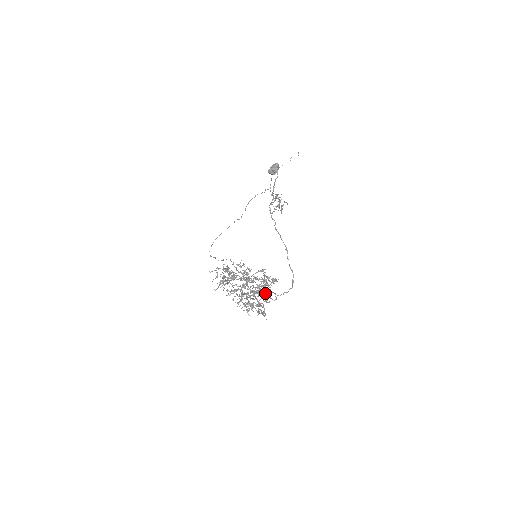
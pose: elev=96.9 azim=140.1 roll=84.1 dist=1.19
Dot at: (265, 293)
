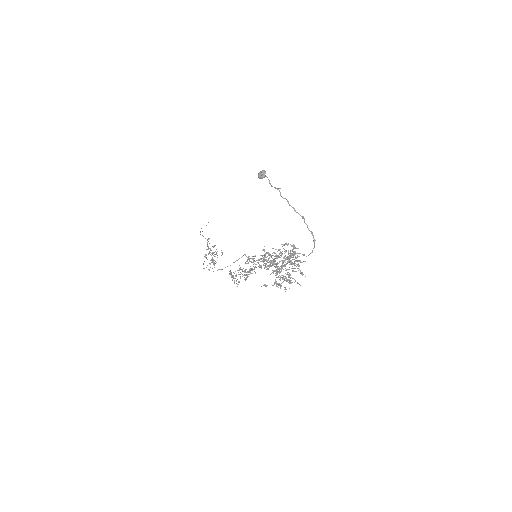
Dot at: (296, 258)
